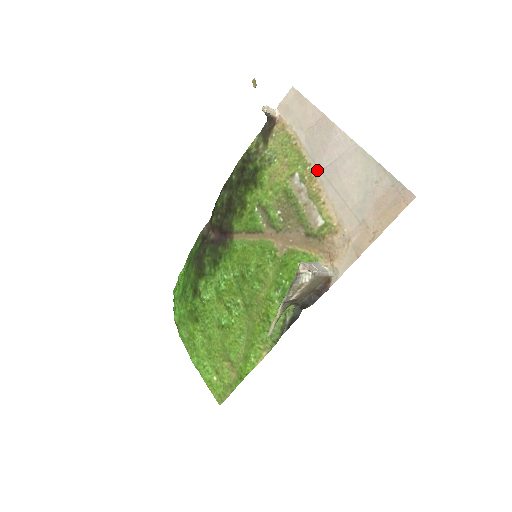
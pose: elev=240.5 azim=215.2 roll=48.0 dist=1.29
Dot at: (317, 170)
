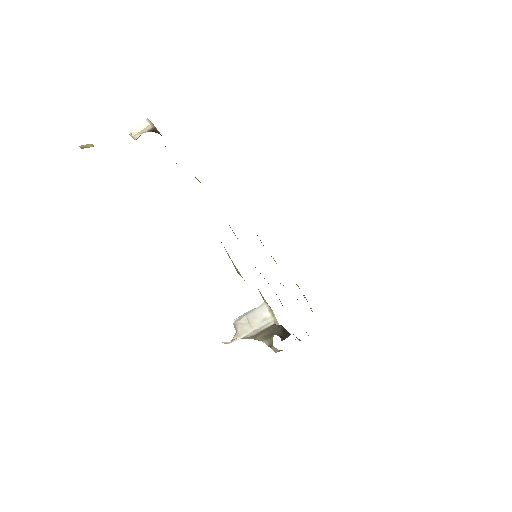
Dot at: occluded
